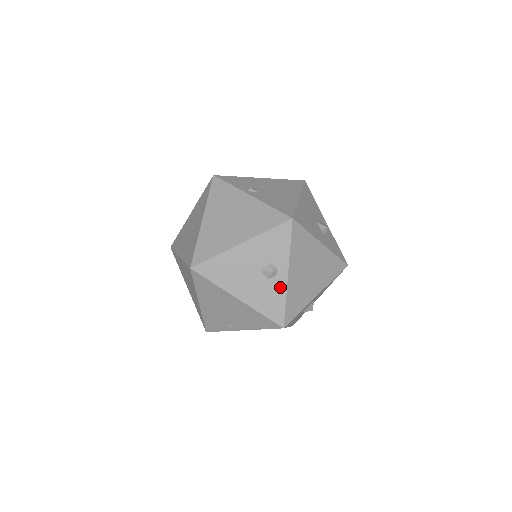
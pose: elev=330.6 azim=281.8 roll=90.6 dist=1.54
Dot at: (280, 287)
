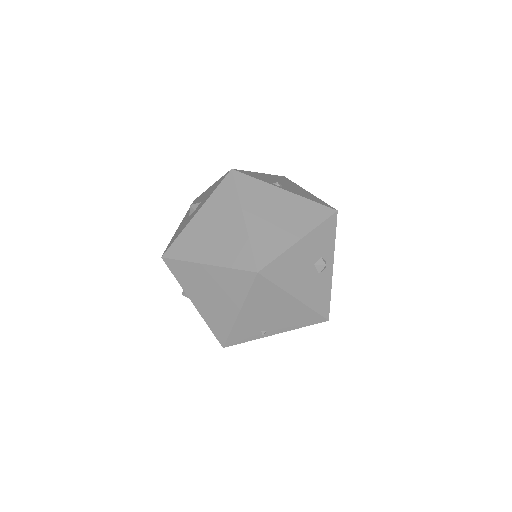
Dot at: (327, 280)
